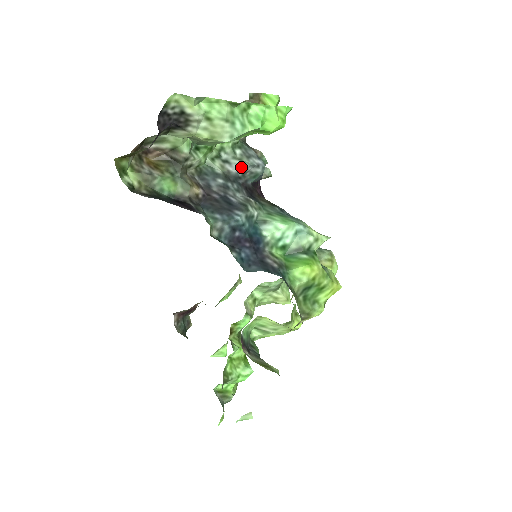
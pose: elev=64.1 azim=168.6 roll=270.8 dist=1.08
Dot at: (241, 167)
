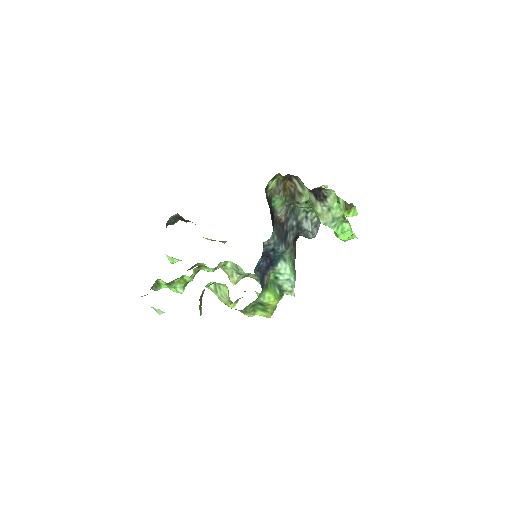
Dot at: (308, 228)
